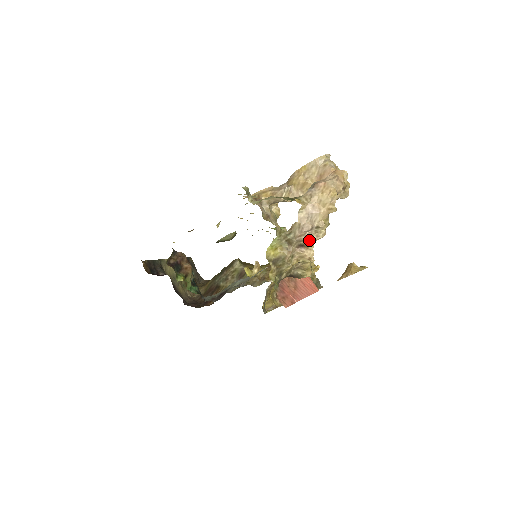
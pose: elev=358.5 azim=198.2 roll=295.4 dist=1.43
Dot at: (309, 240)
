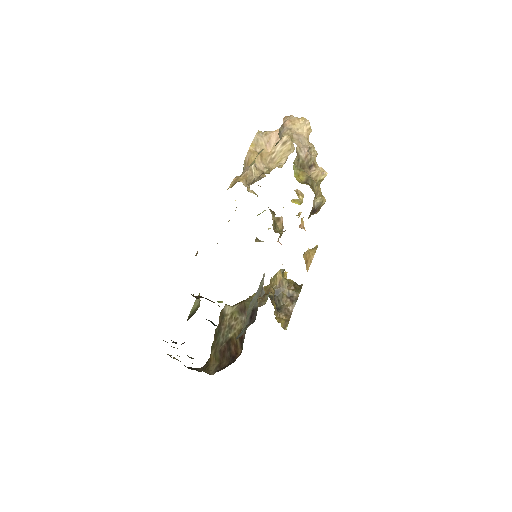
Dot at: (313, 159)
